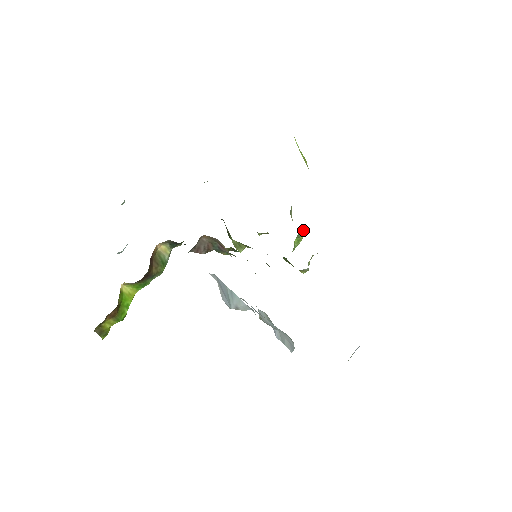
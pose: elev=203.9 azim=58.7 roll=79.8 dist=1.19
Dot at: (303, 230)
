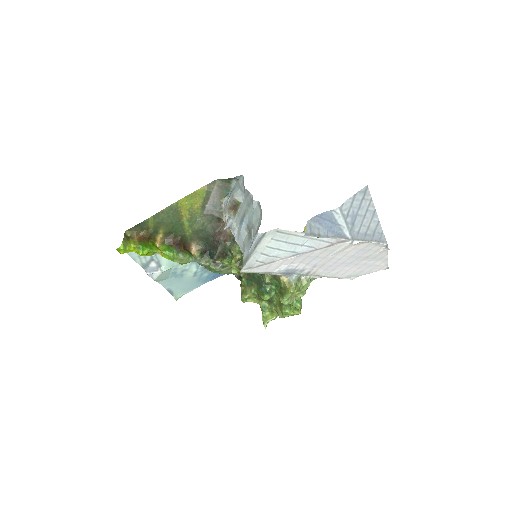
Dot at: (301, 302)
